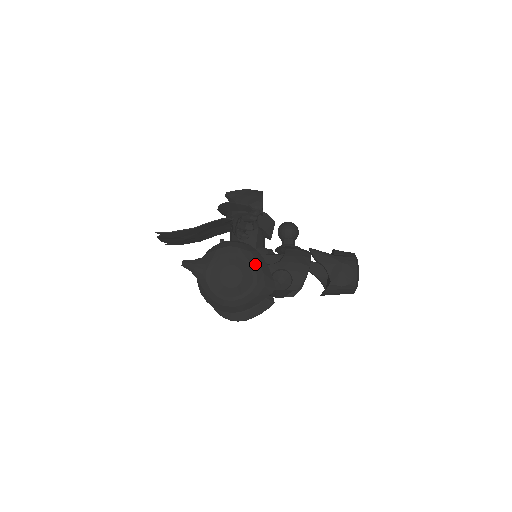
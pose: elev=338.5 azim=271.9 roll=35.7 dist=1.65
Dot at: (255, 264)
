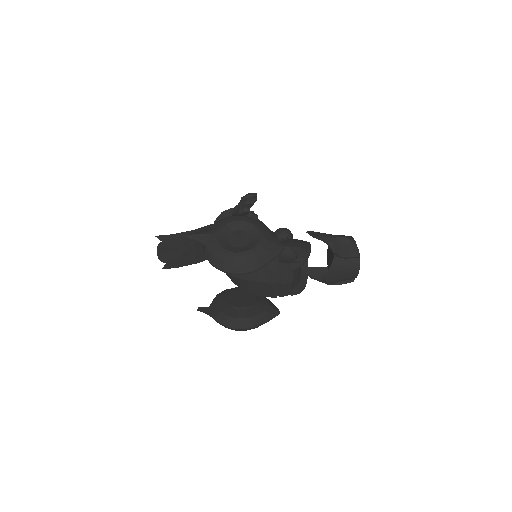
Dot at: (261, 226)
